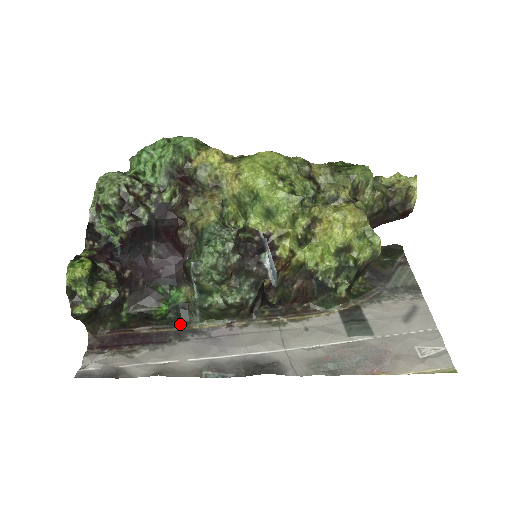
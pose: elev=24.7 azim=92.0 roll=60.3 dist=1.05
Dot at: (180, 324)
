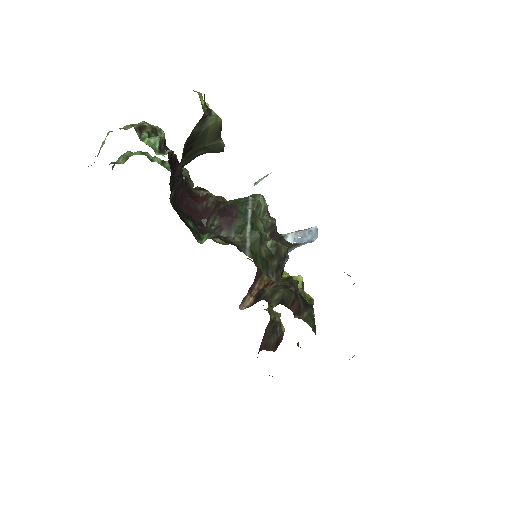
Dot at: occluded
